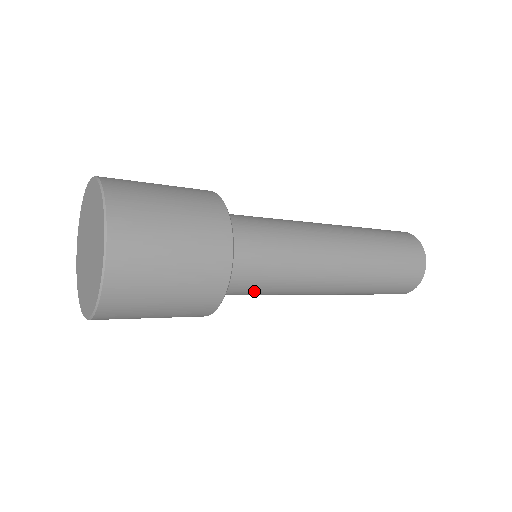
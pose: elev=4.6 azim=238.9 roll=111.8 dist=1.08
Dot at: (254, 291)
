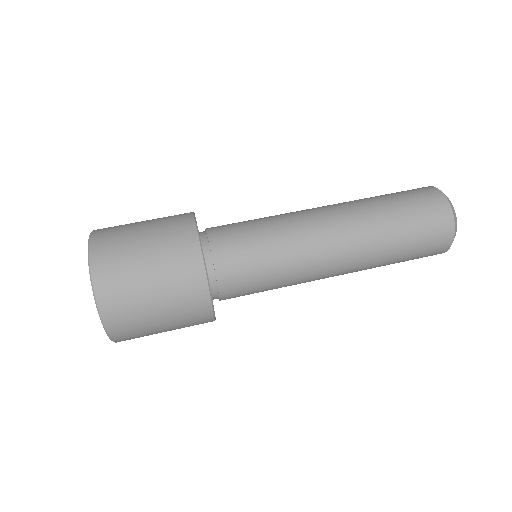
Dot at: occluded
